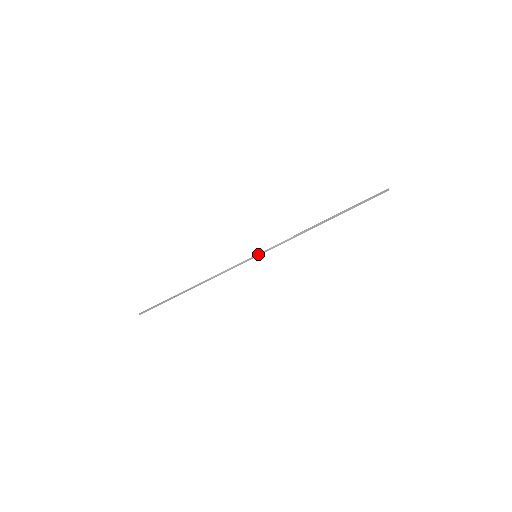
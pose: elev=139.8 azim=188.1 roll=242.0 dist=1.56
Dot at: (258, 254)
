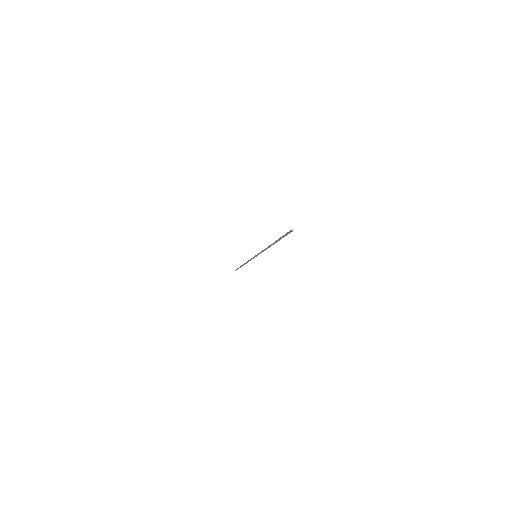
Dot at: occluded
